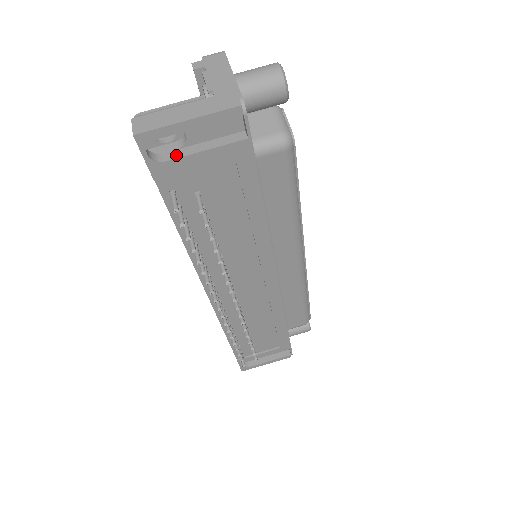
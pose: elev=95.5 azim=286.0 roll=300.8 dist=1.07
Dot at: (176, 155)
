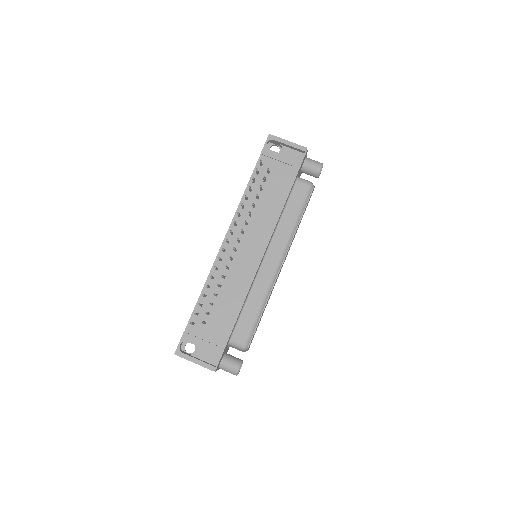
Dot at: (274, 152)
